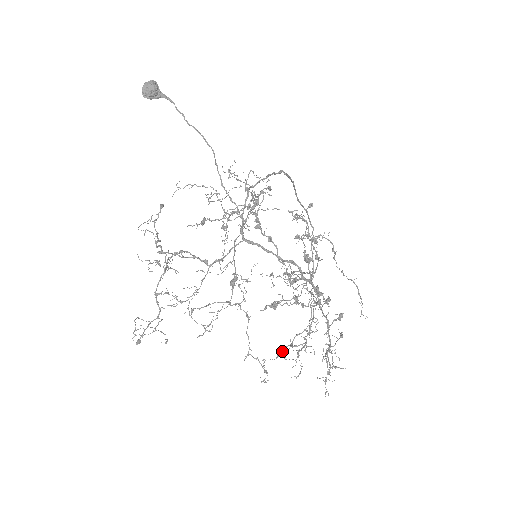
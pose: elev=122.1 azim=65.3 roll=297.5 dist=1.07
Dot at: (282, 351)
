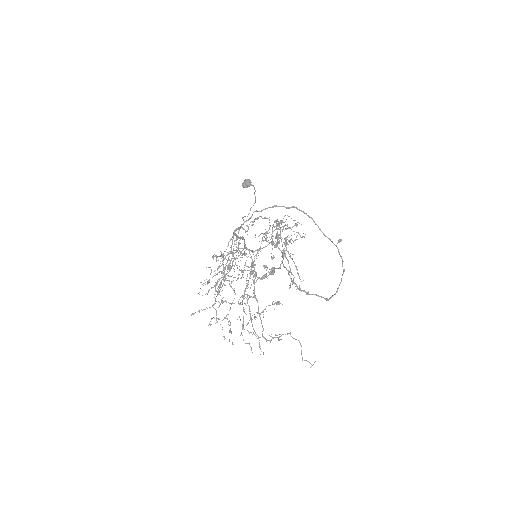
Dot at: (217, 294)
